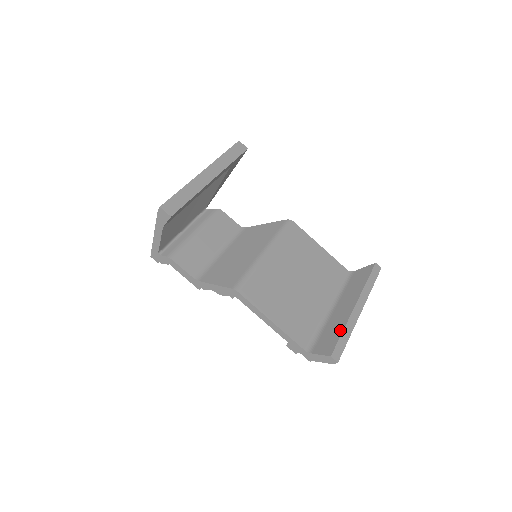
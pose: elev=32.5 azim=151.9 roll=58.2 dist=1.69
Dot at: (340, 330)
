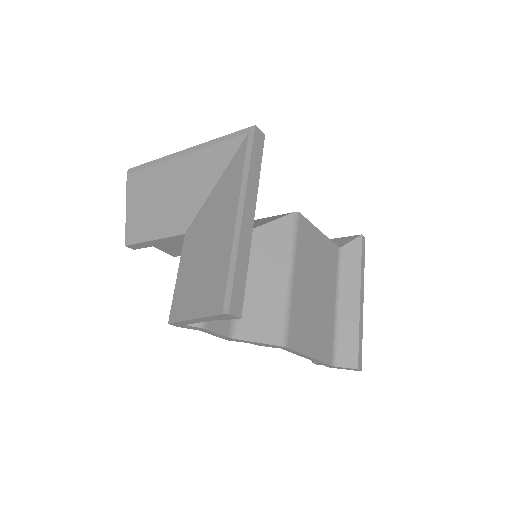
Dot at: (356, 335)
